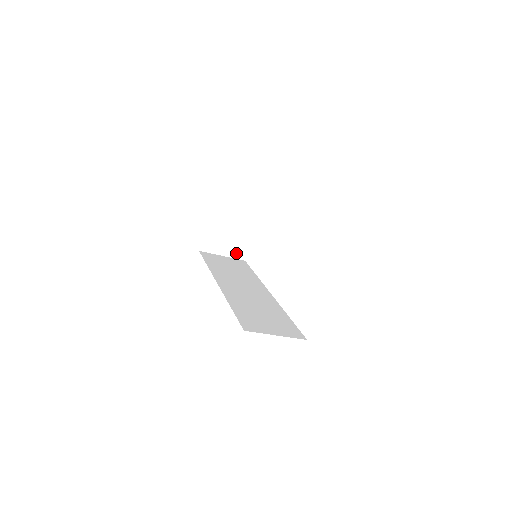
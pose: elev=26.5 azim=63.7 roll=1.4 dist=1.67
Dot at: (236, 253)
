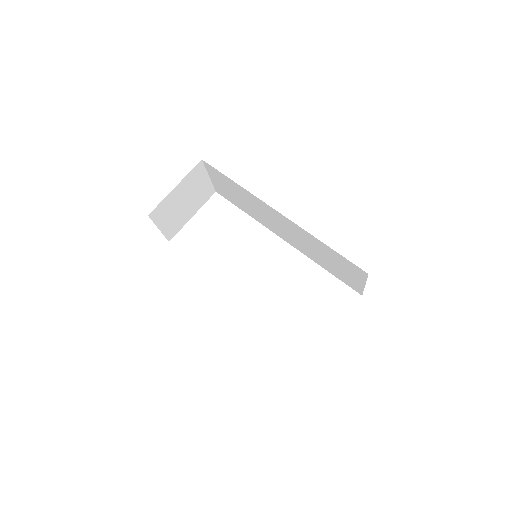
Dot at: (169, 231)
